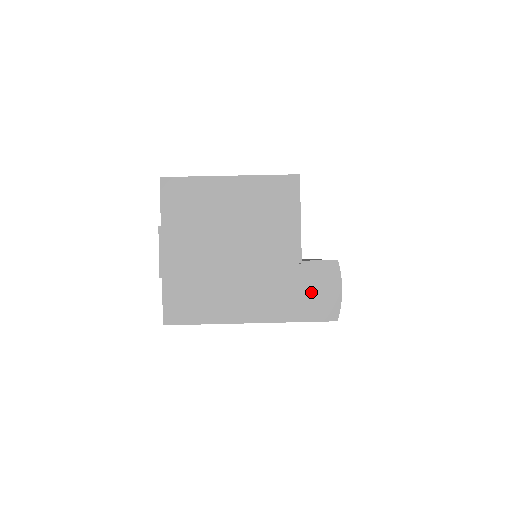
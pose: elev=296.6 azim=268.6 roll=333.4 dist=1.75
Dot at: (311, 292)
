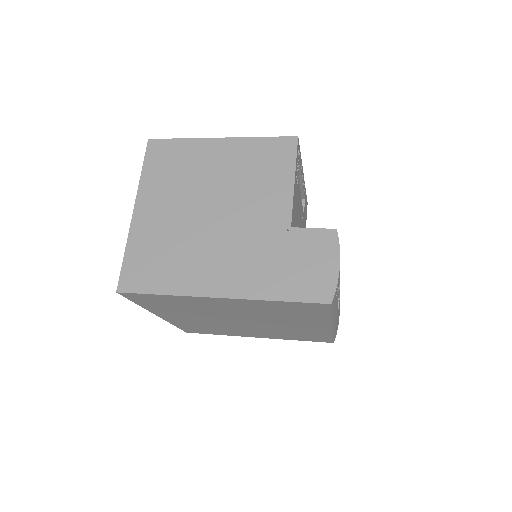
Dot at: (299, 265)
